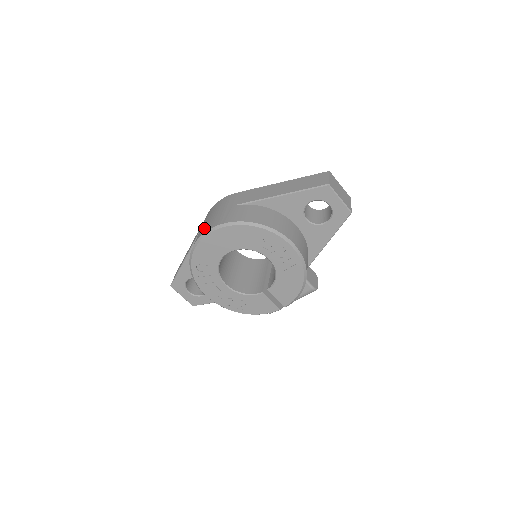
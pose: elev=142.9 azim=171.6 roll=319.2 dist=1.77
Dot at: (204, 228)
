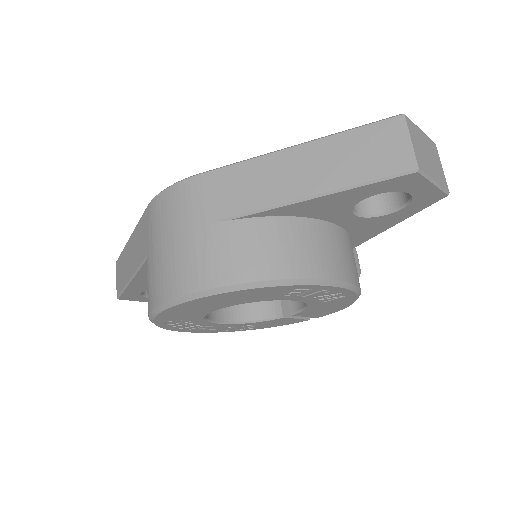
Dot at: (162, 280)
